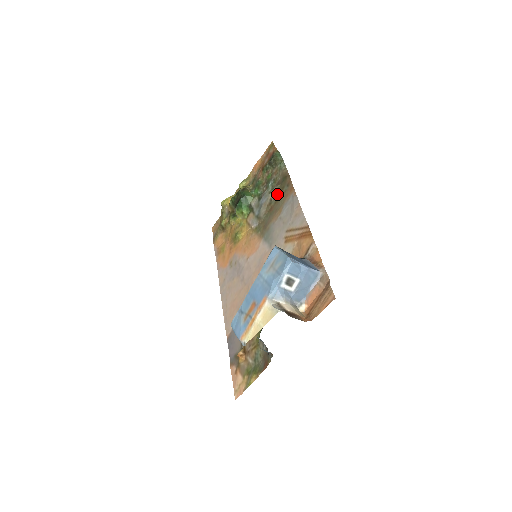
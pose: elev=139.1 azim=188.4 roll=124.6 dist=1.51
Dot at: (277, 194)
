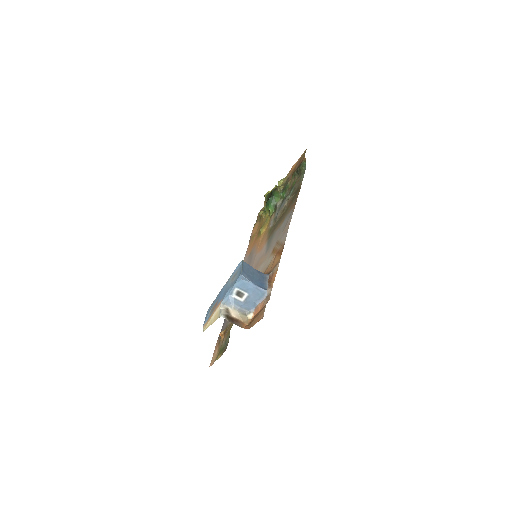
Dot at: (289, 203)
